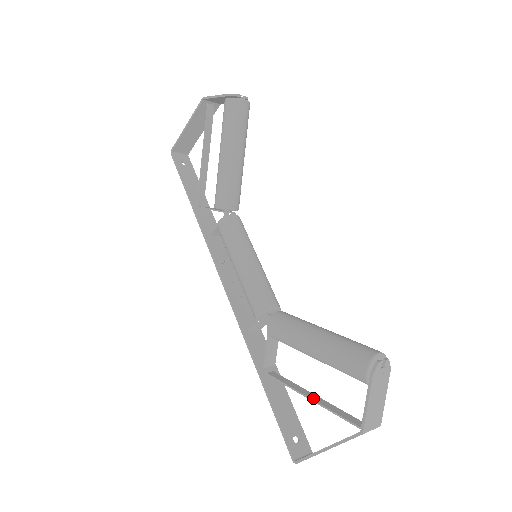
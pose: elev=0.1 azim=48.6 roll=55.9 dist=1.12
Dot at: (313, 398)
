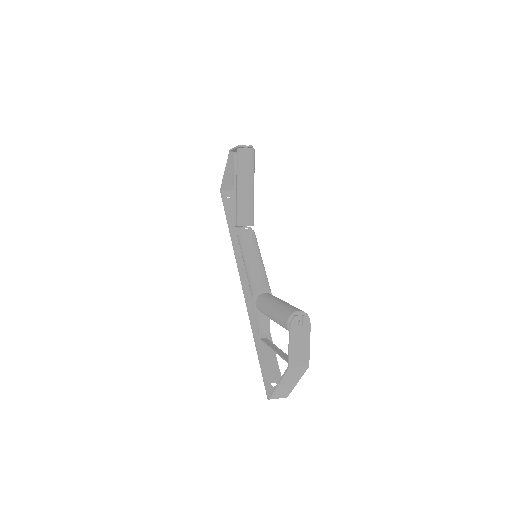
Dot at: (277, 351)
